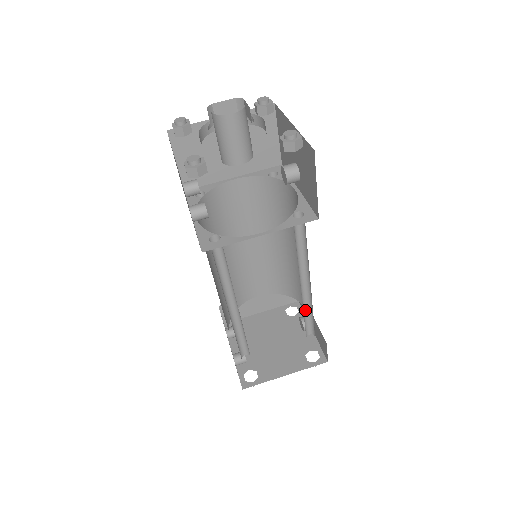
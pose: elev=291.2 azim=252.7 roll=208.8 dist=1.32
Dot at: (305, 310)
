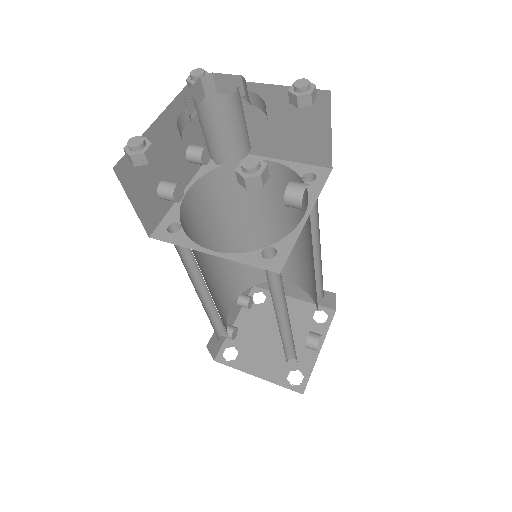
Dot at: (289, 337)
